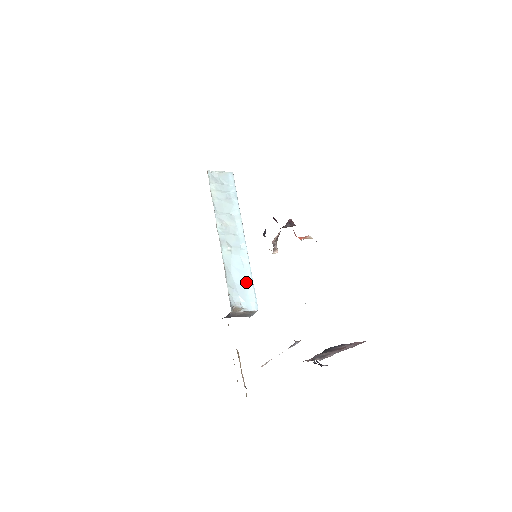
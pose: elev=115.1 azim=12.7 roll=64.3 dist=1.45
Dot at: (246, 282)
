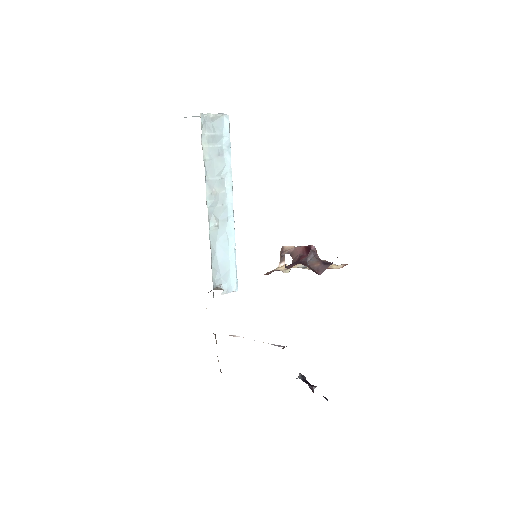
Dot at: (229, 261)
